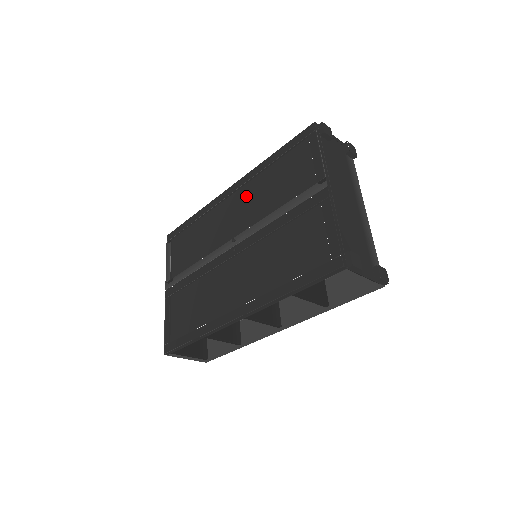
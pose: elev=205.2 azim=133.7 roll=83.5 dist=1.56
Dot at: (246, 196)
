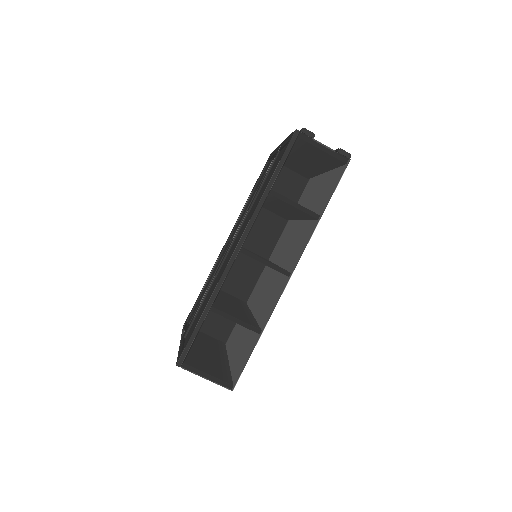
Dot at: (237, 225)
